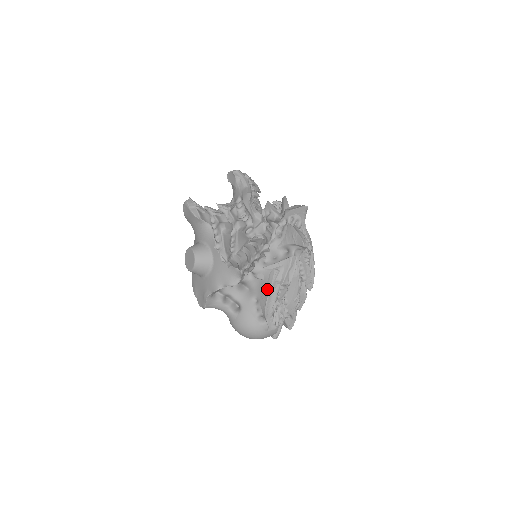
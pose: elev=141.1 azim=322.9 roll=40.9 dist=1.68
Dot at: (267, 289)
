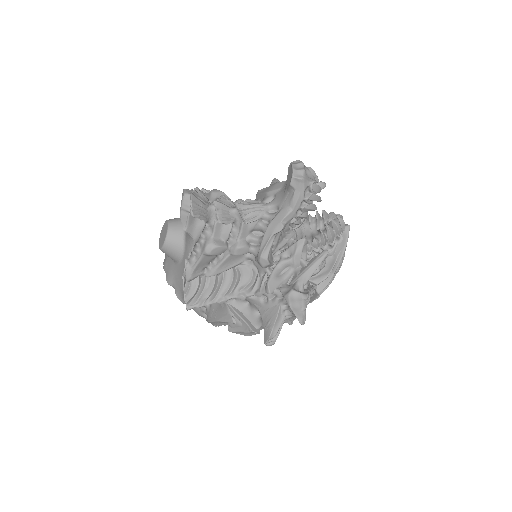
Dot at: (217, 317)
